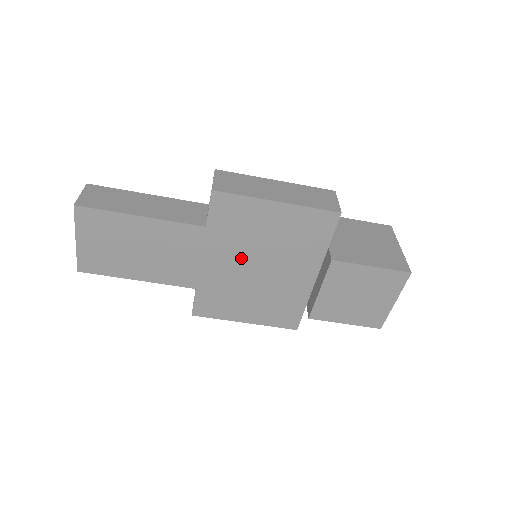
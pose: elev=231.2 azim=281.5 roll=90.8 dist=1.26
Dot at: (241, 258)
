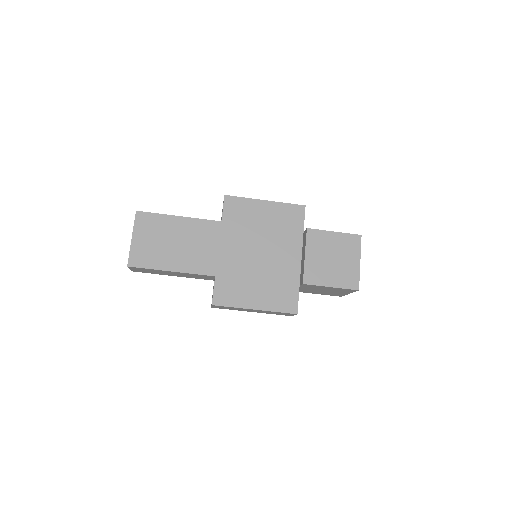
Dot at: (246, 245)
